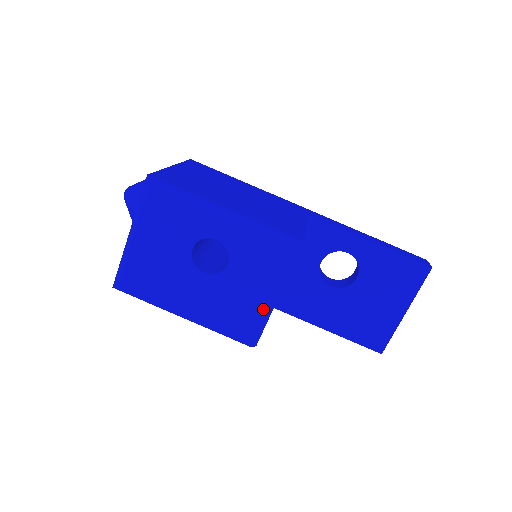
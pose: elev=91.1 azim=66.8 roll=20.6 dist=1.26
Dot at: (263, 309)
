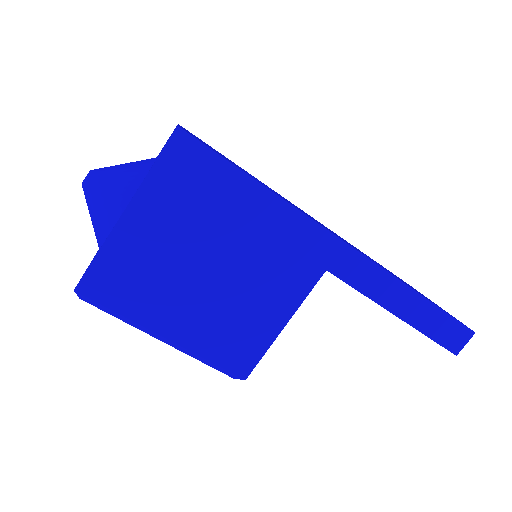
Dot at: occluded
